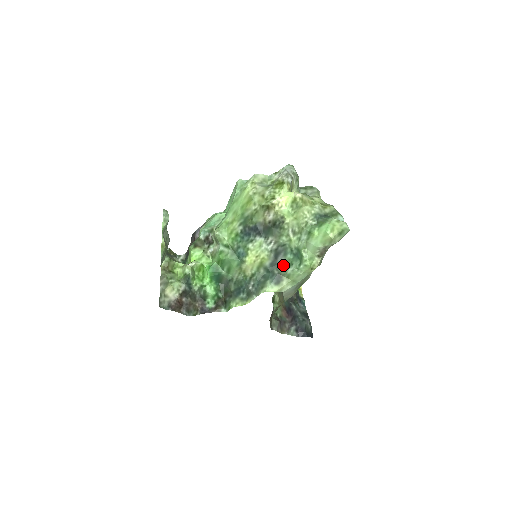
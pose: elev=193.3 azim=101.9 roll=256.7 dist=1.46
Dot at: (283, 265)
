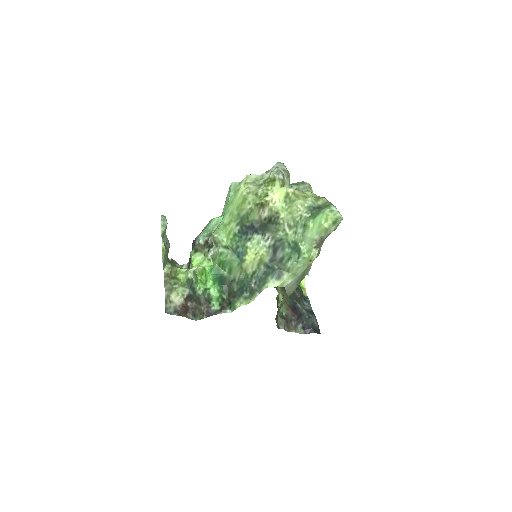
Dot at: (282, 260)
